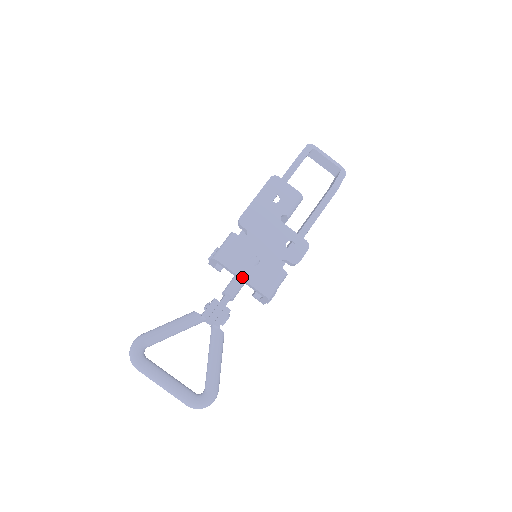
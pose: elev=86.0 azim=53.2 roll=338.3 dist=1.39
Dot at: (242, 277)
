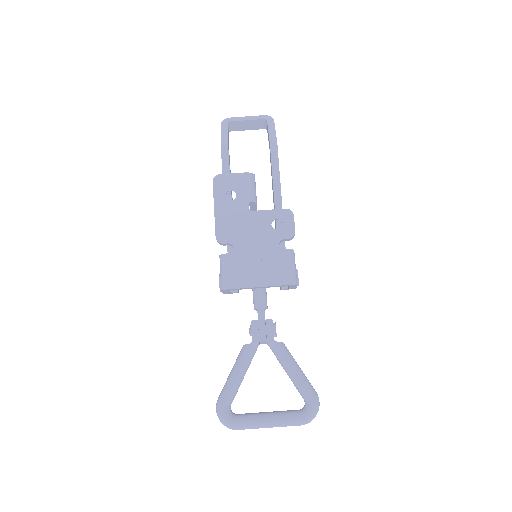
Dot at: (258, 286)
